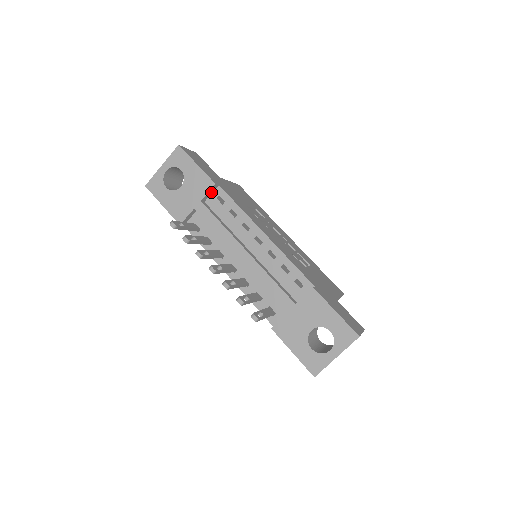
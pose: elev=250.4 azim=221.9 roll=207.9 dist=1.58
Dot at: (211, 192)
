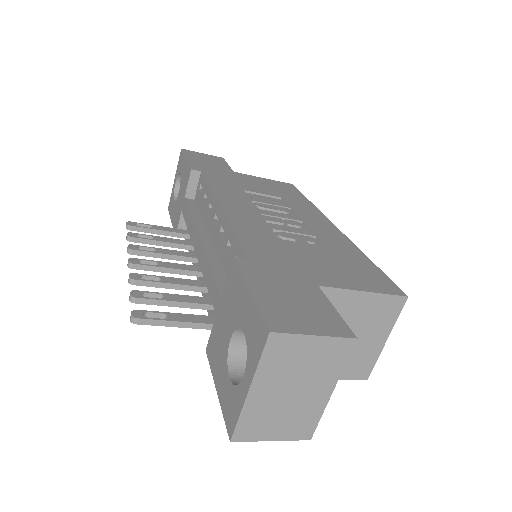
Dot at: (195, 184)
